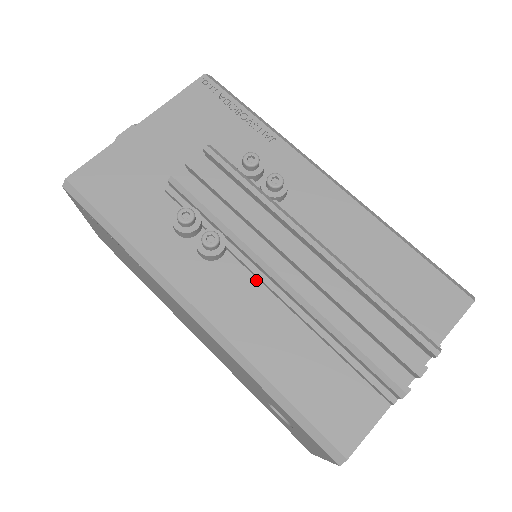
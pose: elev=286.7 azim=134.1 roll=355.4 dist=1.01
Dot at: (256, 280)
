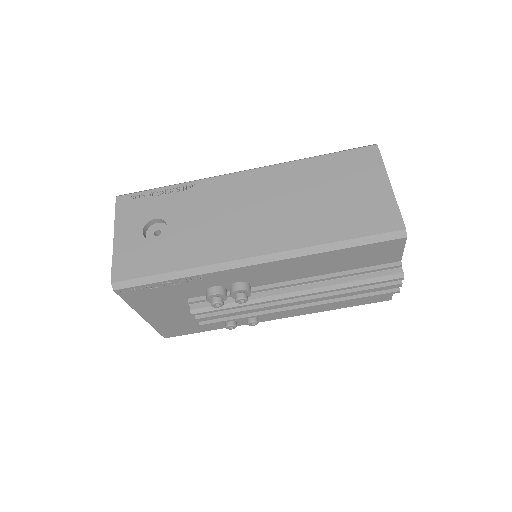
Dot at: occluded
